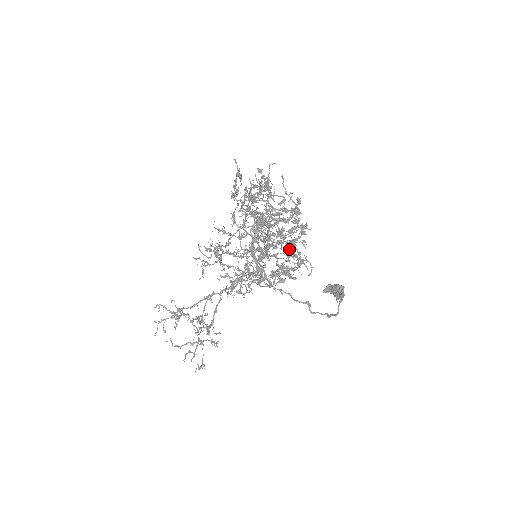
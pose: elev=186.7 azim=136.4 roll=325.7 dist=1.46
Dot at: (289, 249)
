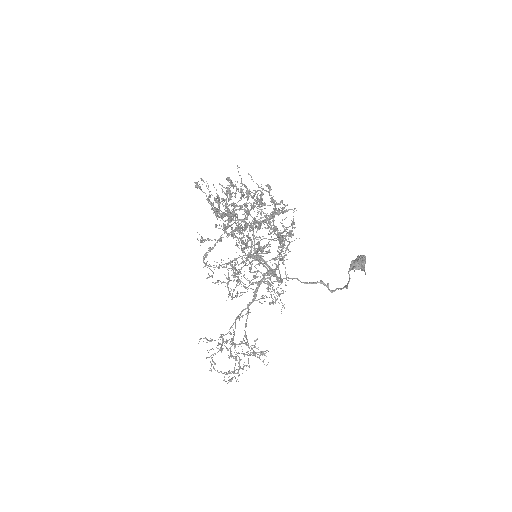
Dot at: (259, 229)
